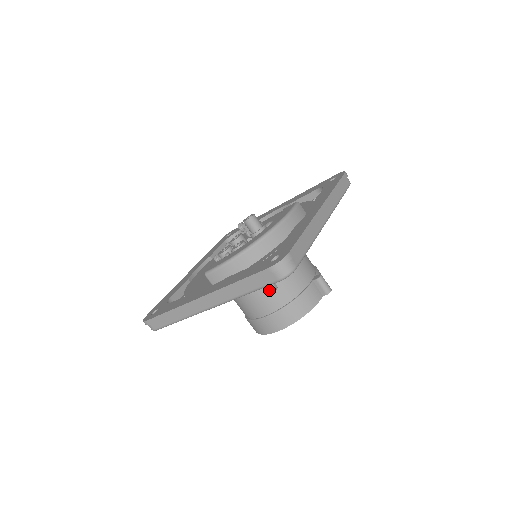
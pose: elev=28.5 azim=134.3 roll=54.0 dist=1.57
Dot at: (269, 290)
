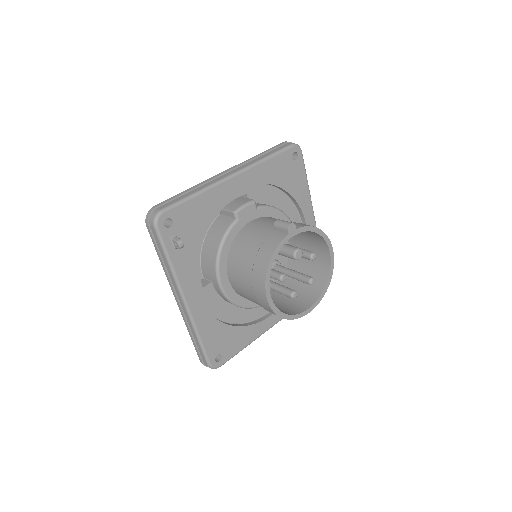
Dot at: (178, 247)
